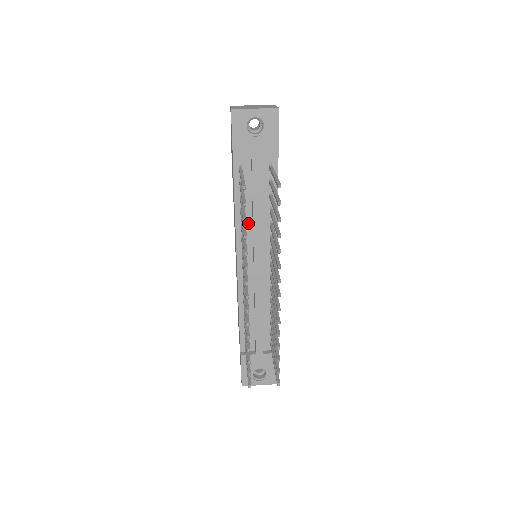
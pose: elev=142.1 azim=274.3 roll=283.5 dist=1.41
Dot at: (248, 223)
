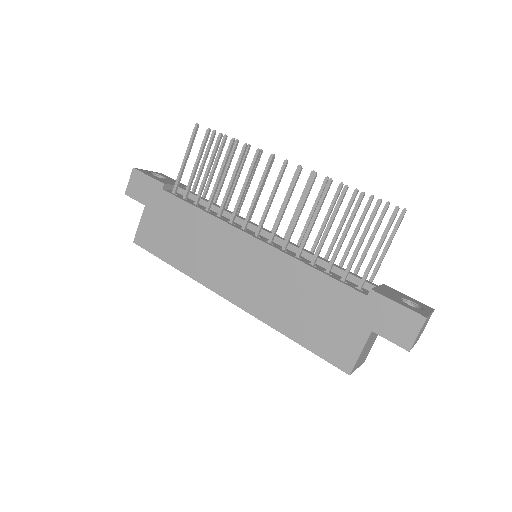
Dot at: occluded
